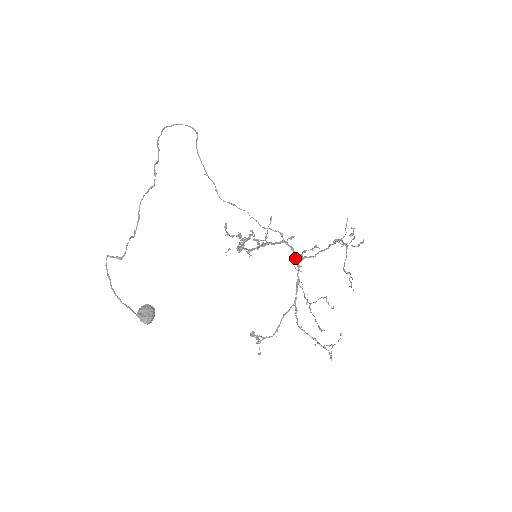
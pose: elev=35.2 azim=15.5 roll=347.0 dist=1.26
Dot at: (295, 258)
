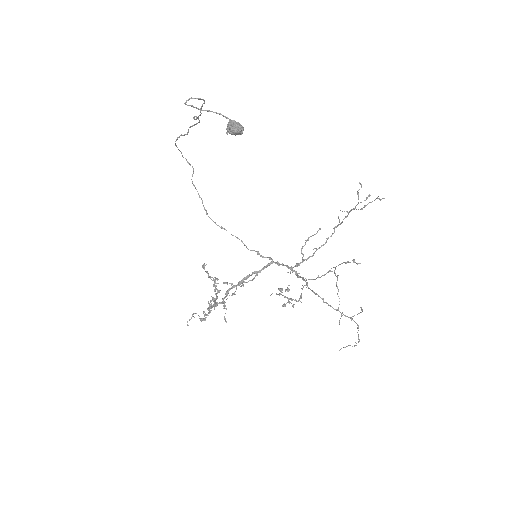
Dot at: (290, 268)
